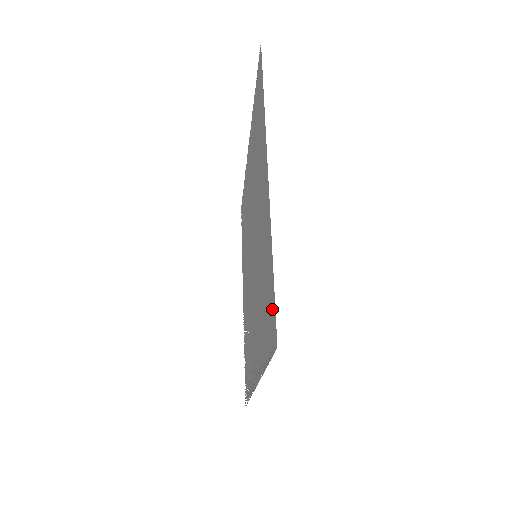
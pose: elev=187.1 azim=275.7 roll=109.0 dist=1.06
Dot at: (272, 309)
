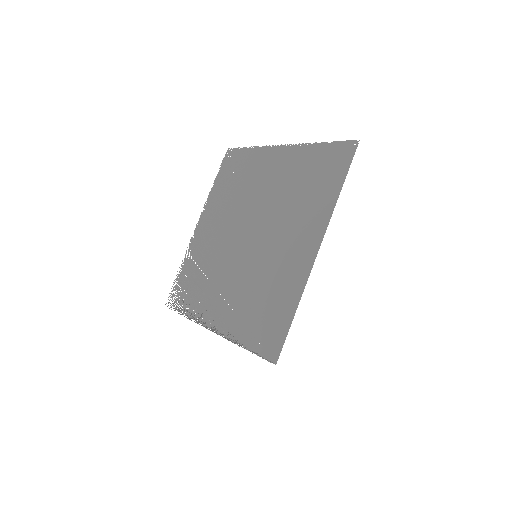
Dot at: (278, 337)
